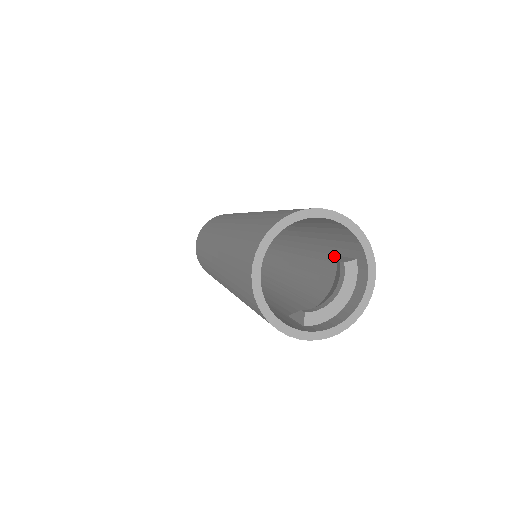
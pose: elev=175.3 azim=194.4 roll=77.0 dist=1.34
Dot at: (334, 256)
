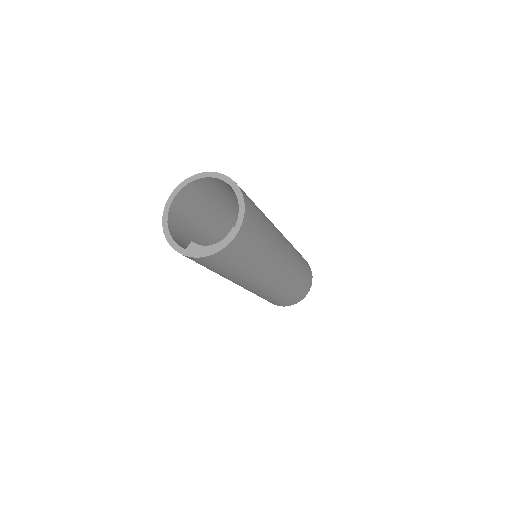
Dot at: occluded
